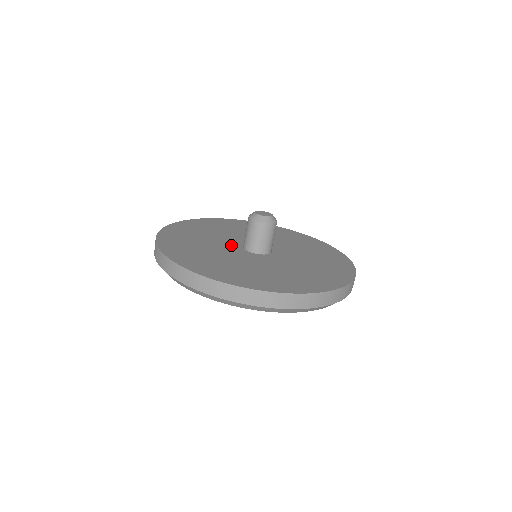
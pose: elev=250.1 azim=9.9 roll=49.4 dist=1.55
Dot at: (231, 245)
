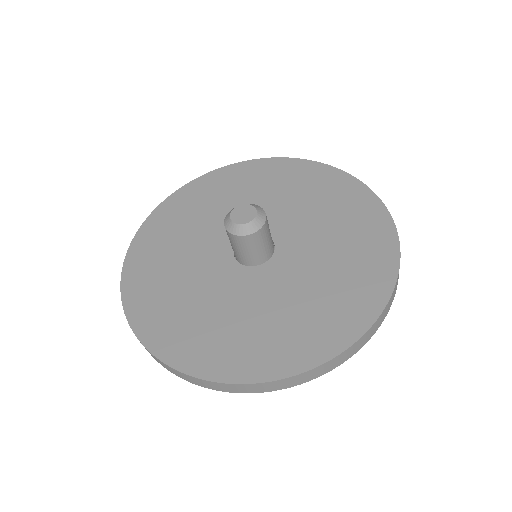
Dot at: (226, 272)
